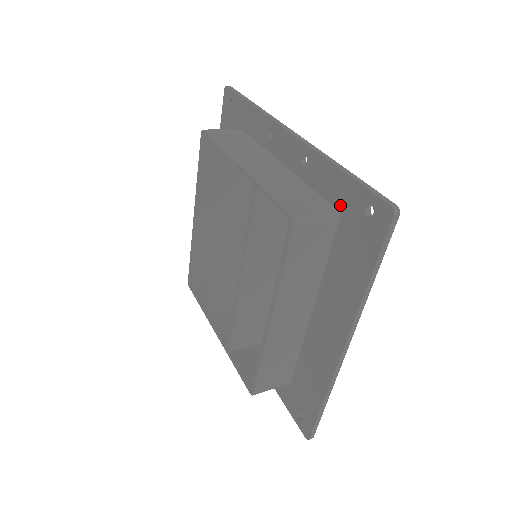
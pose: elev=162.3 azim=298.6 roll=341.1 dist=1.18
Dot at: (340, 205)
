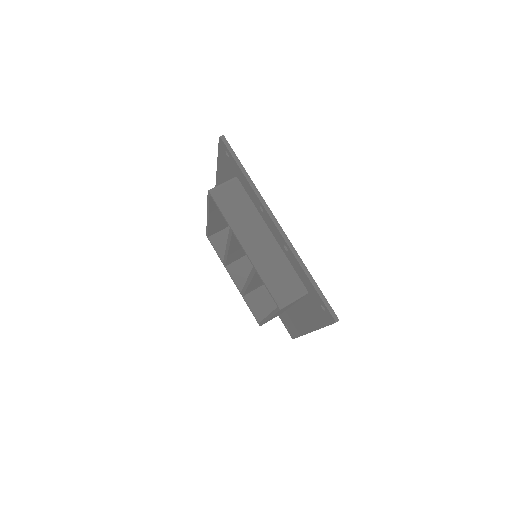
Dot at: (308, 289)
